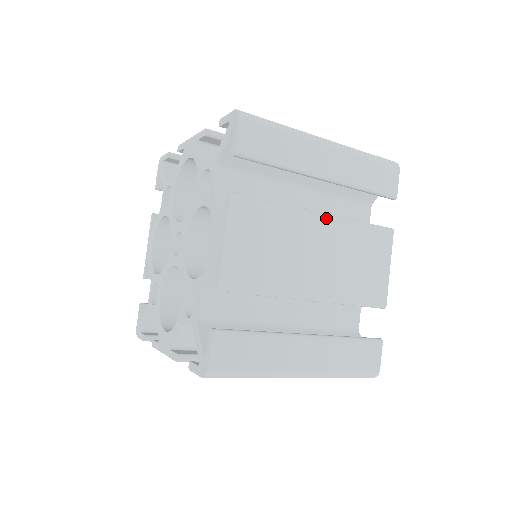
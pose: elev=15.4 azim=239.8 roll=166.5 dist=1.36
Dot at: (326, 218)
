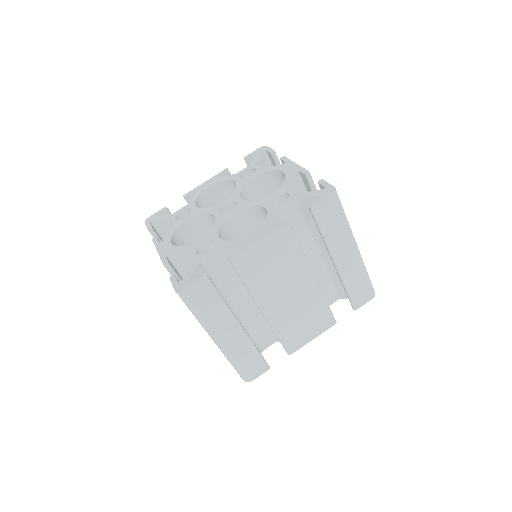
Dot at: (314, 282)
